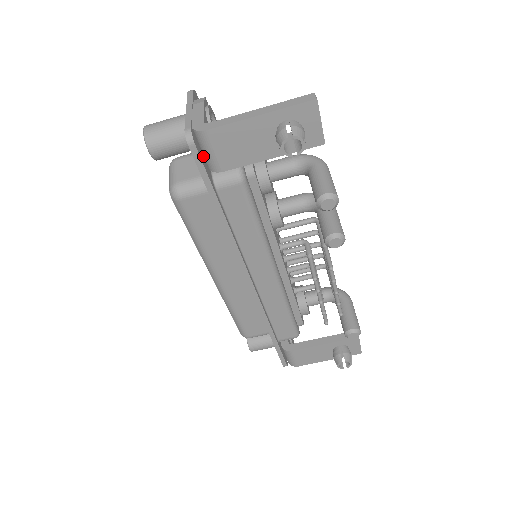
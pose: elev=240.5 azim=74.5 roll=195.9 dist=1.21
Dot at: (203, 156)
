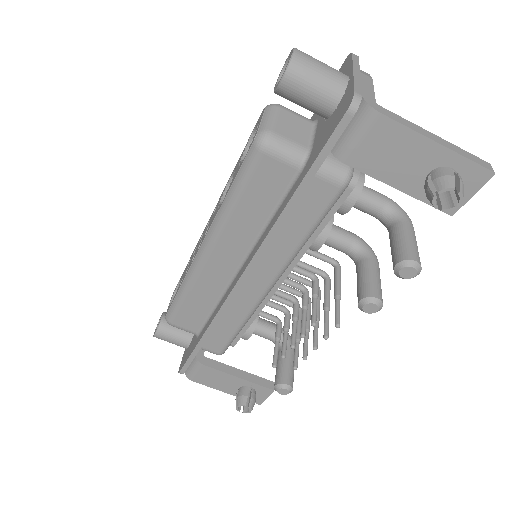
Dot at: occluded
